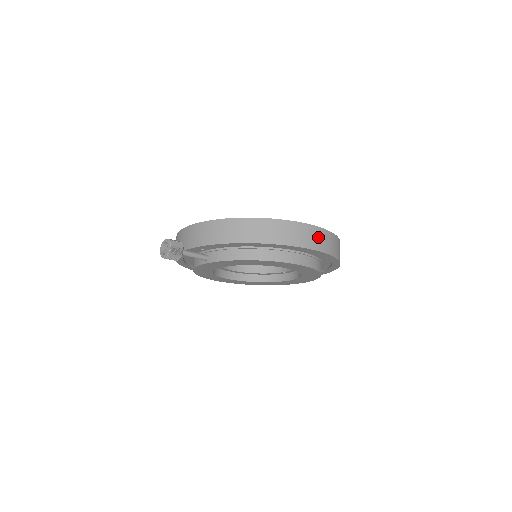
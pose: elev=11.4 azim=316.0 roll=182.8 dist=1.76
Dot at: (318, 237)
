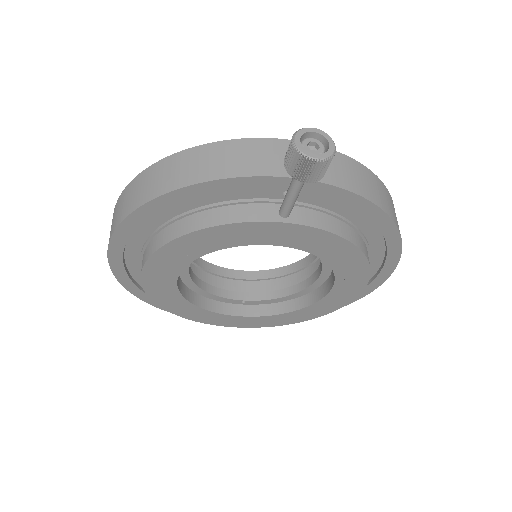
Dot at: occluded
